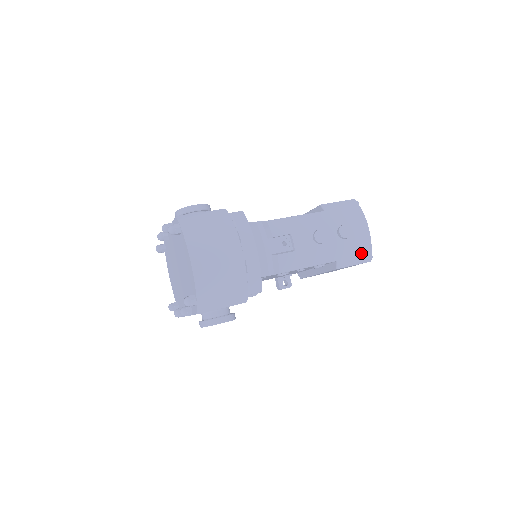
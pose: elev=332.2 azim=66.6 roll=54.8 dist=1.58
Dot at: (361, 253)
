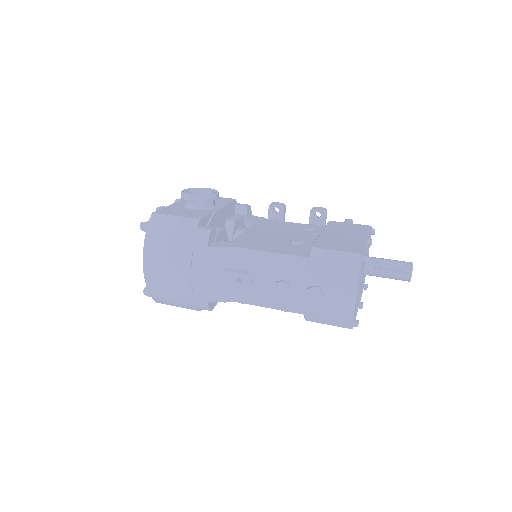
Dot at: (338, 319)
